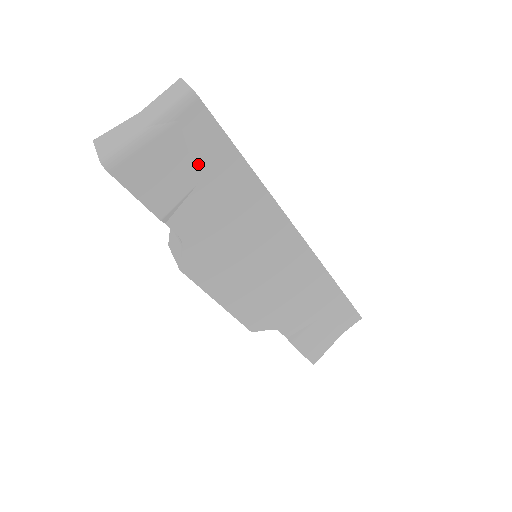
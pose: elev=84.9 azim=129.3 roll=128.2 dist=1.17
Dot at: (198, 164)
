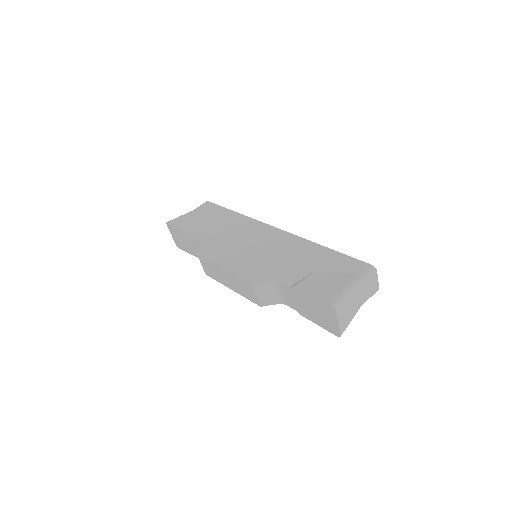
Dot at: (207, 216)
